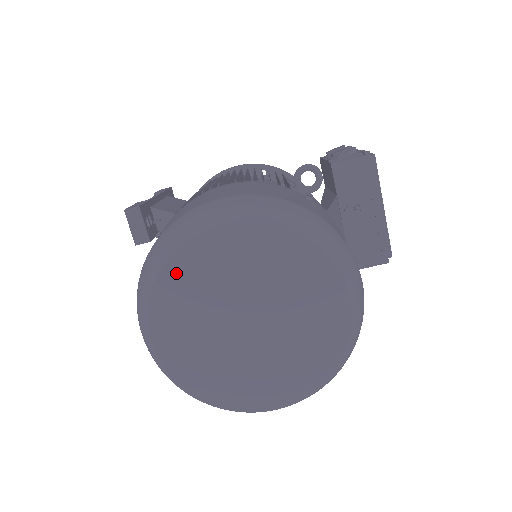
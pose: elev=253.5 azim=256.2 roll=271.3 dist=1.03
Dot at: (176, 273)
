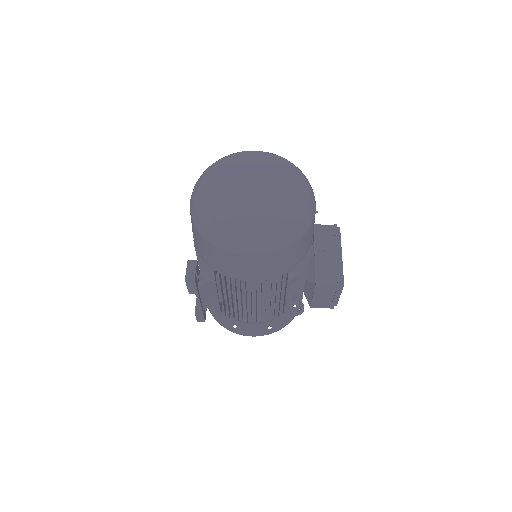
Dot at: (225, 163)
